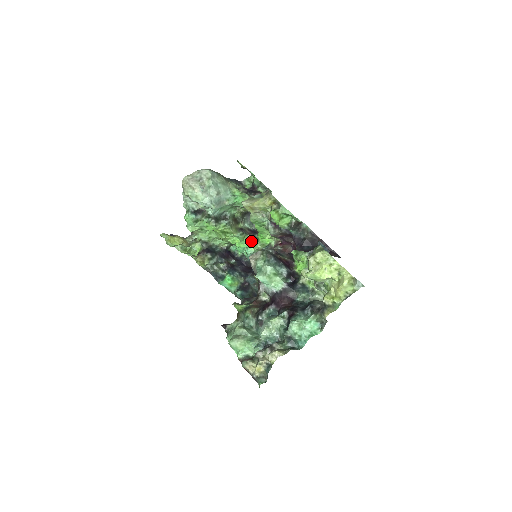
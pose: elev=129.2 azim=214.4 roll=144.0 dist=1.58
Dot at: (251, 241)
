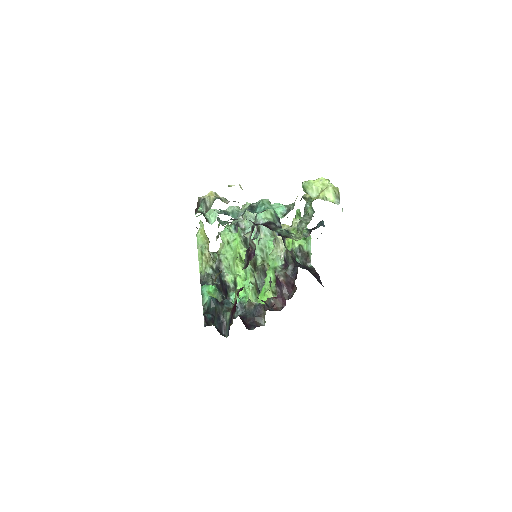
Dot at: (253, 285)
